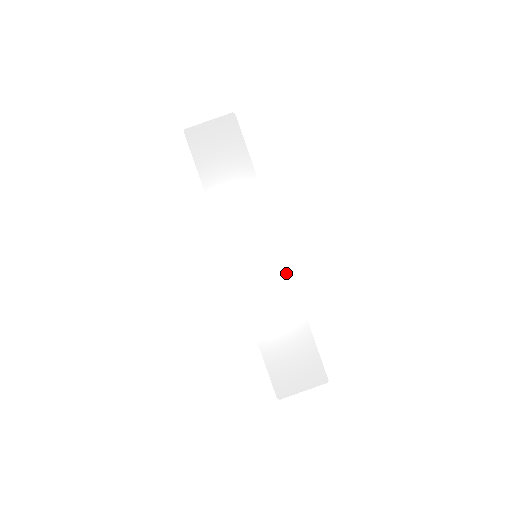
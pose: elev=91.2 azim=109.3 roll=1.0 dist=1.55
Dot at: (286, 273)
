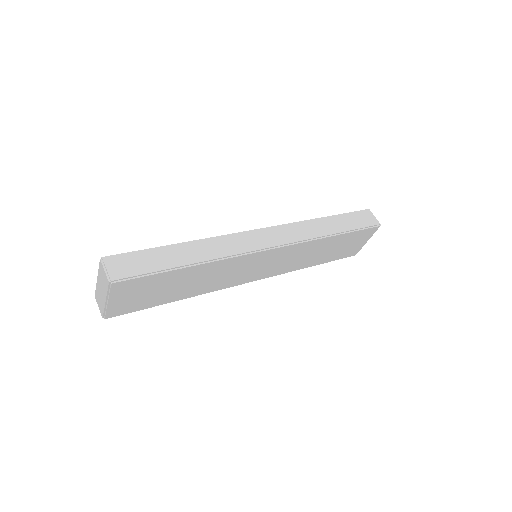
Dot at: (293, 247)
